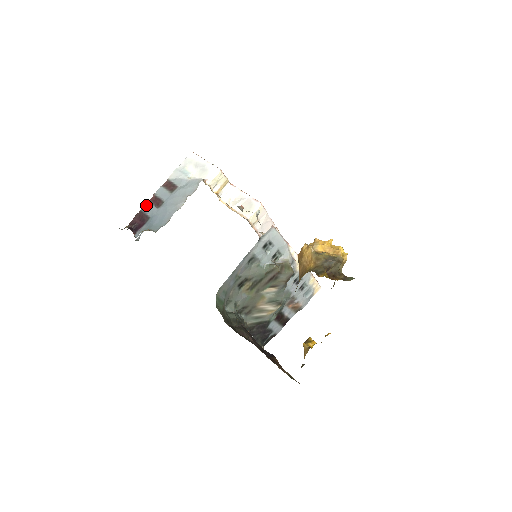
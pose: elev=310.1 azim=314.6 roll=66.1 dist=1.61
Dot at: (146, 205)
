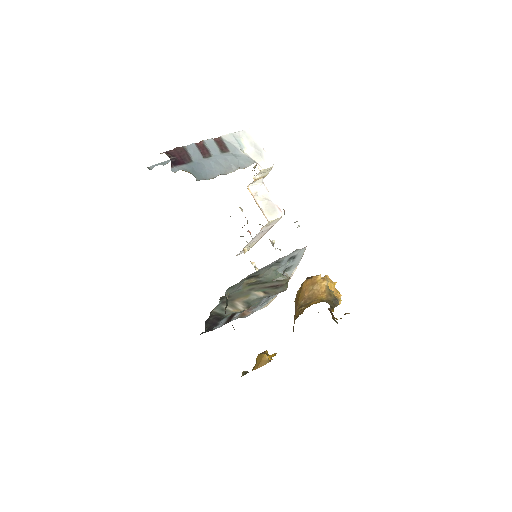
Dot at: (191, 146)
